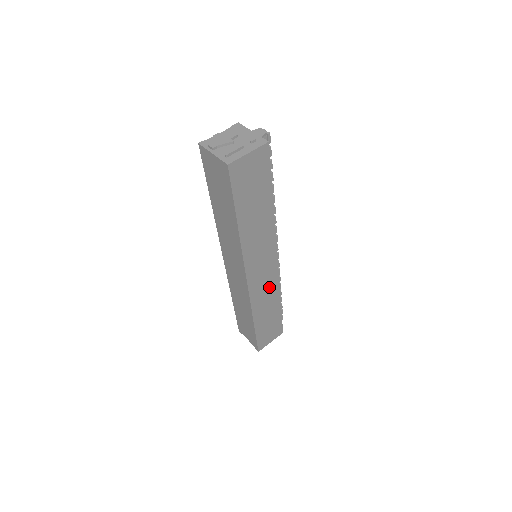
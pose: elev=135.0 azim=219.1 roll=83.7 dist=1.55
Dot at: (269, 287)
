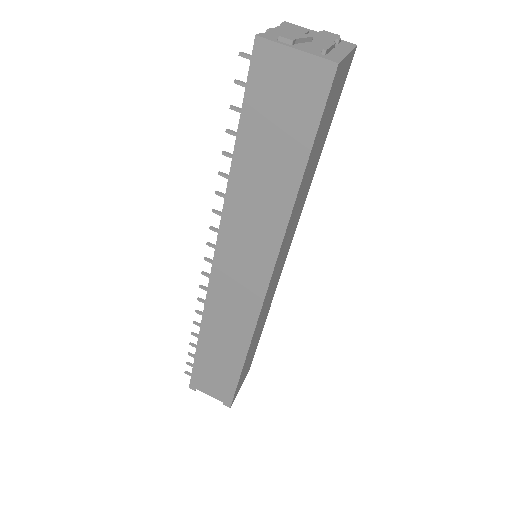
Dot at: (269, 302)
